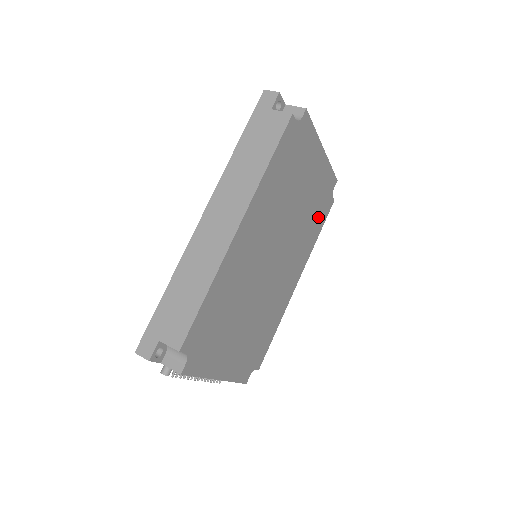
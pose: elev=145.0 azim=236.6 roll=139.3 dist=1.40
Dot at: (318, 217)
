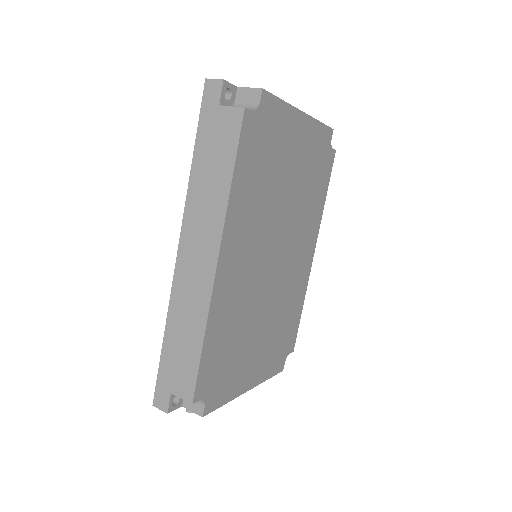
Dot at: (319, 181)
